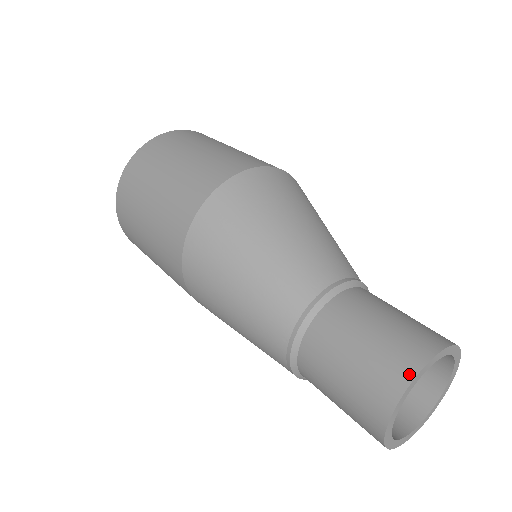
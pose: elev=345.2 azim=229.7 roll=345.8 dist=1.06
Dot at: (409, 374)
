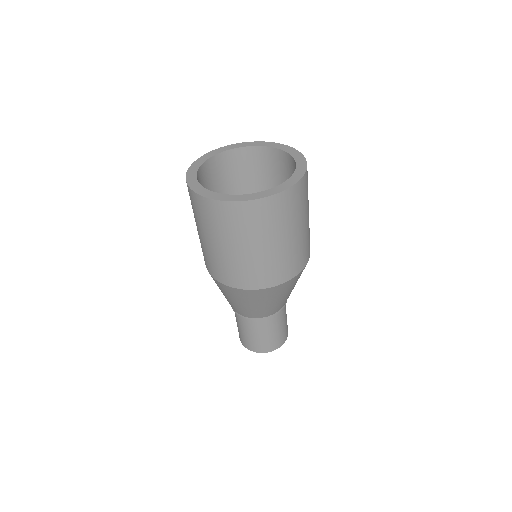
Dot at: (253, 350)
